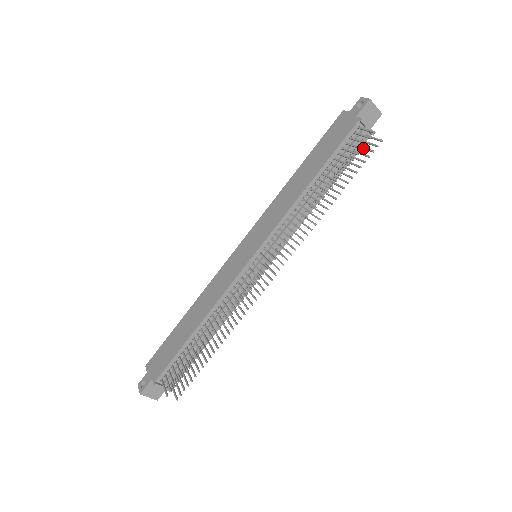
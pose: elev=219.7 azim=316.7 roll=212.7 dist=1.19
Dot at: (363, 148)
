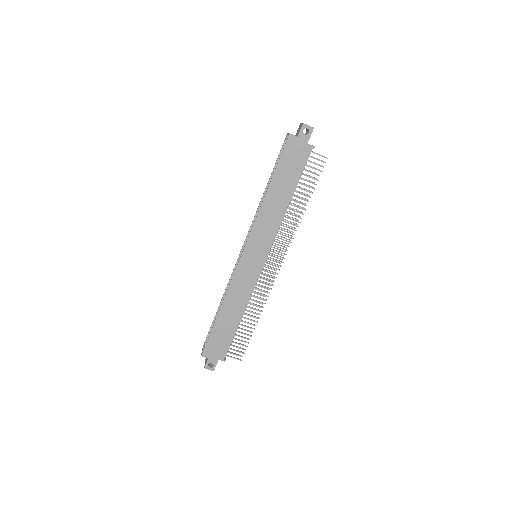
Dot at: occluded
